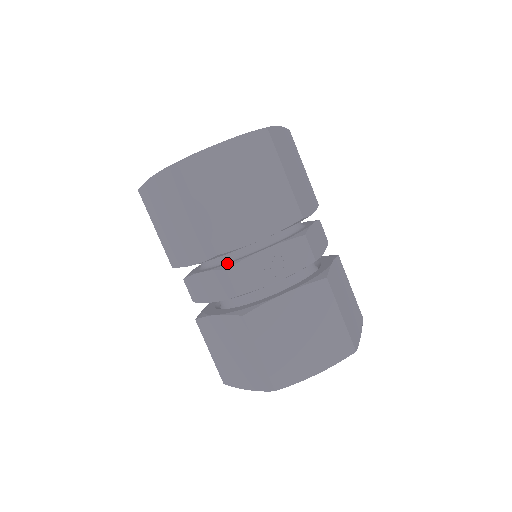
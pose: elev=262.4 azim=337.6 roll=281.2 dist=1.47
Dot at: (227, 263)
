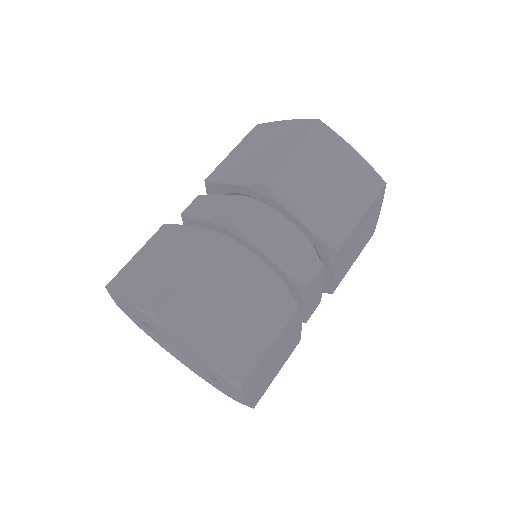
Dot at: occluded
